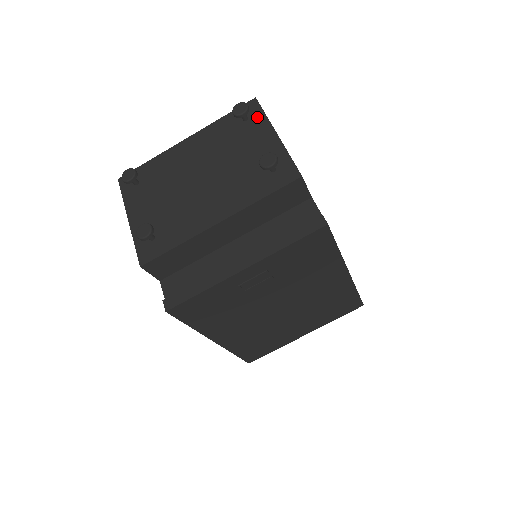
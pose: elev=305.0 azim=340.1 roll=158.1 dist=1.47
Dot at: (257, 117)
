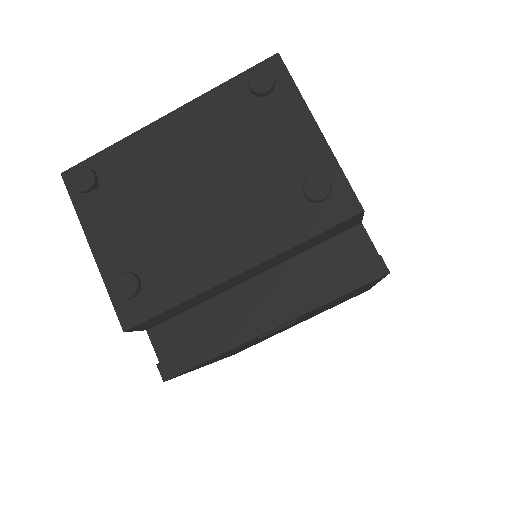
Dot at: (284, 92)
